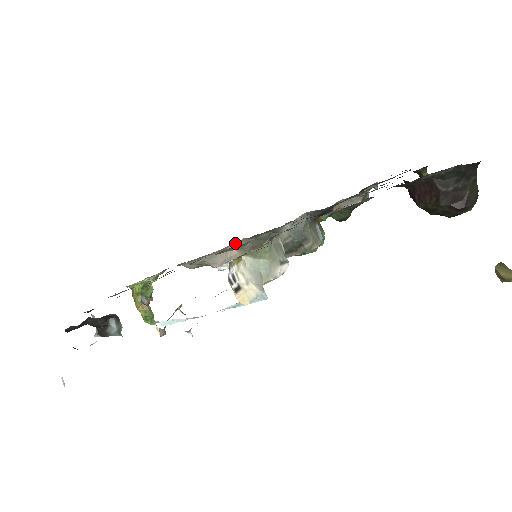
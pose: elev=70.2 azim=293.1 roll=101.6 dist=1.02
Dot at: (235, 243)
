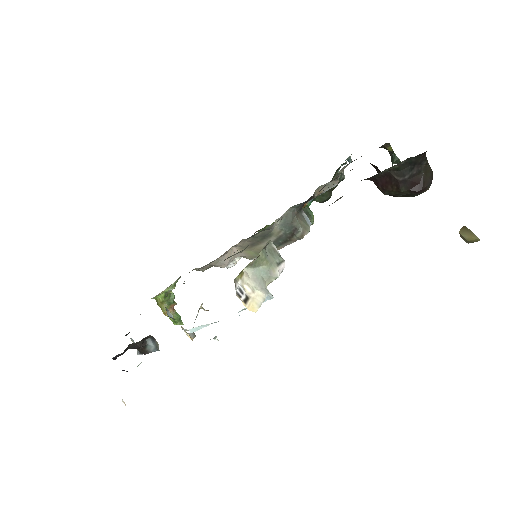
Dot at: occluded
